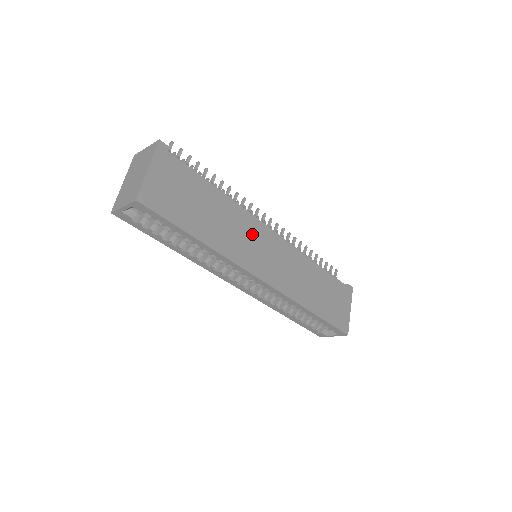
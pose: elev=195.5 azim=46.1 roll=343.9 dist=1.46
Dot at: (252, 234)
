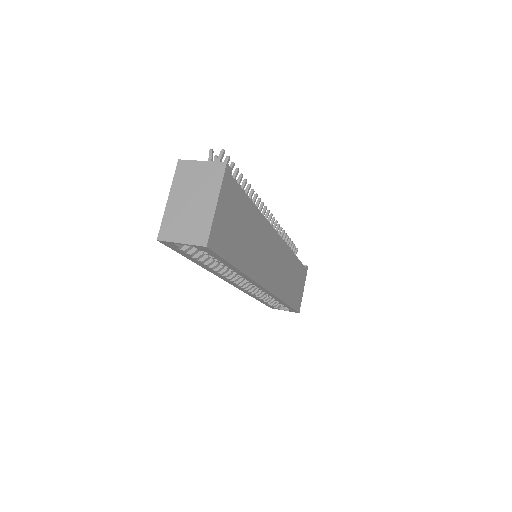
Dot at: (267, 245)
